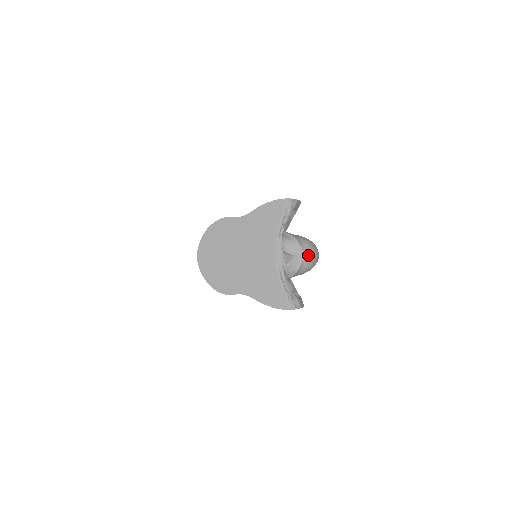
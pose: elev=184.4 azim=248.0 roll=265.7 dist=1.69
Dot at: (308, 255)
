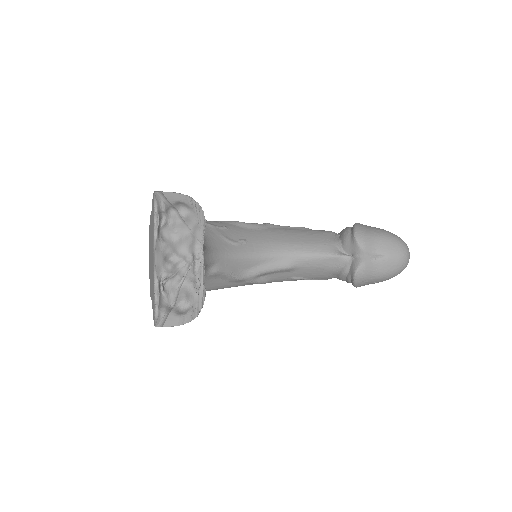
Dot at: (371, 256)
